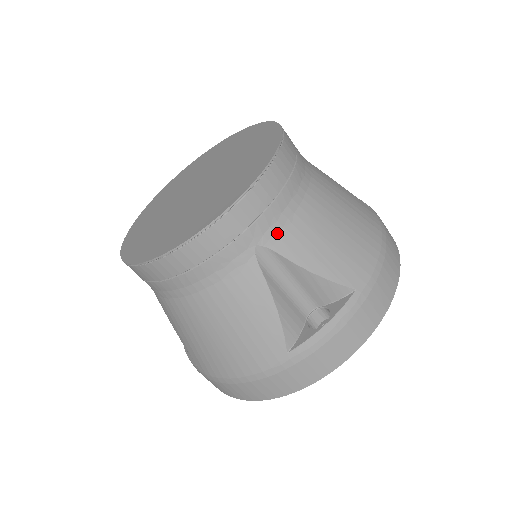
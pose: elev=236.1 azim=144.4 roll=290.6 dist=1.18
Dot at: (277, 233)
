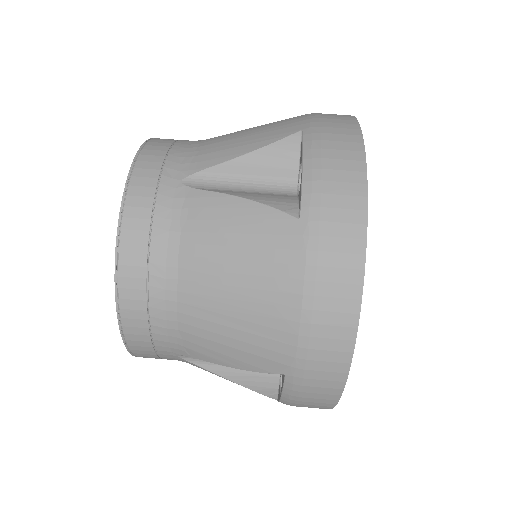
Dot at: (192, 162)
